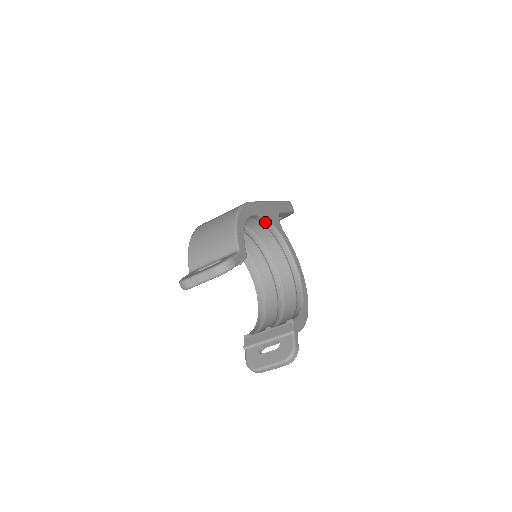
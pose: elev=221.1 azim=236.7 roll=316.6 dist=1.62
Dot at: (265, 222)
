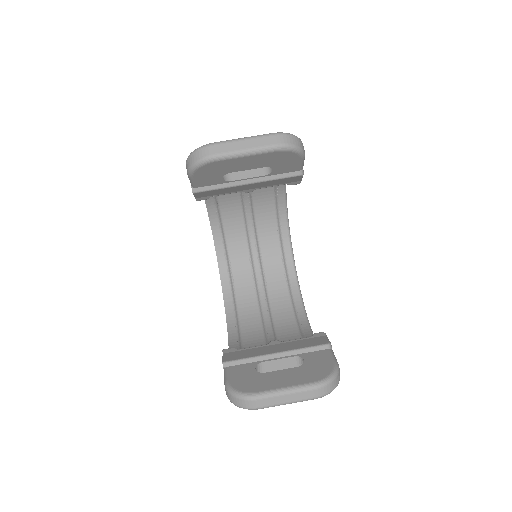
Dot at: (283, 215)
